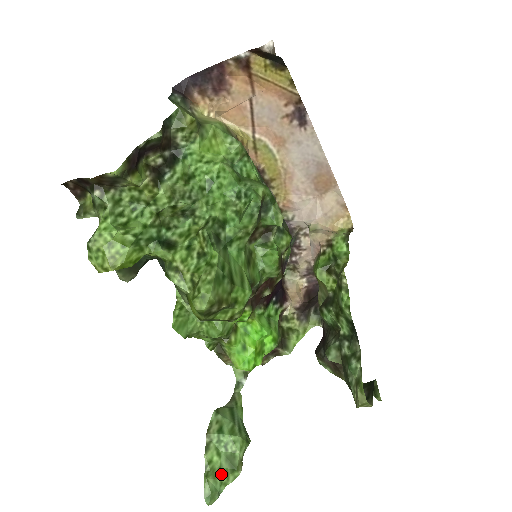
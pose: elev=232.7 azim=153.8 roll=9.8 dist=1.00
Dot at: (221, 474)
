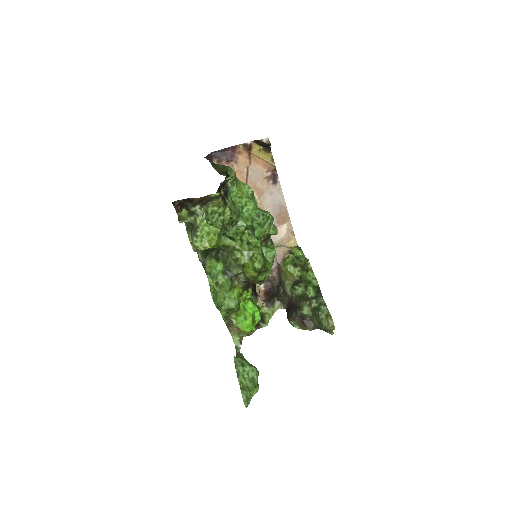
Dot at: (249, 389)
